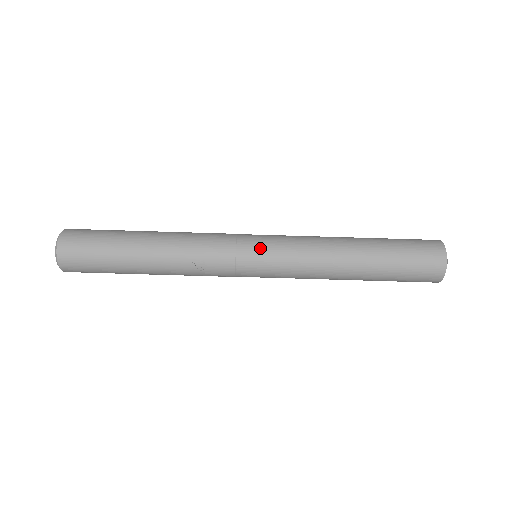
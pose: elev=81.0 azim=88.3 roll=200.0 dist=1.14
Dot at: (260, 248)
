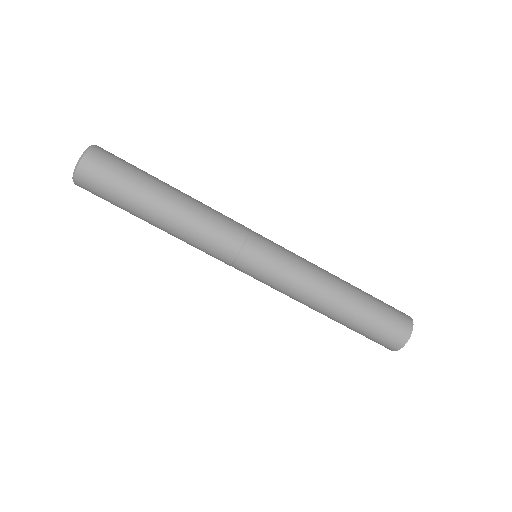
Dot at: (269, 242)
